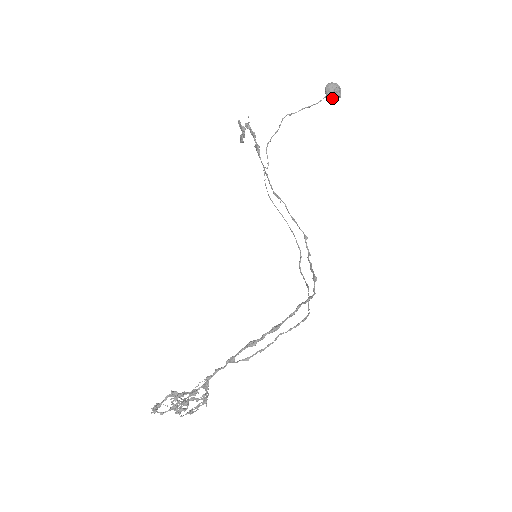
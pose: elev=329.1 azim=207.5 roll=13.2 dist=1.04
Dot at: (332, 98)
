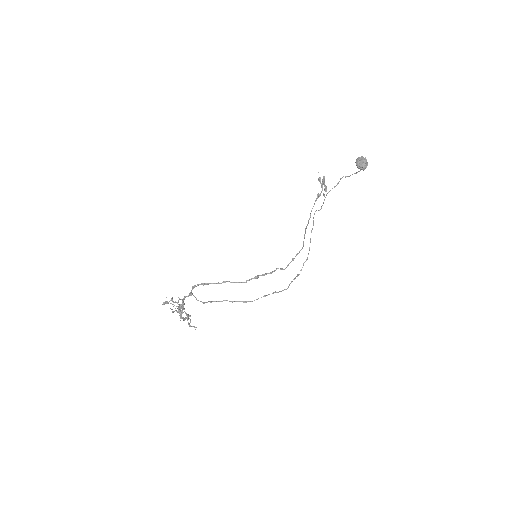
Dot at: (359, 168)
